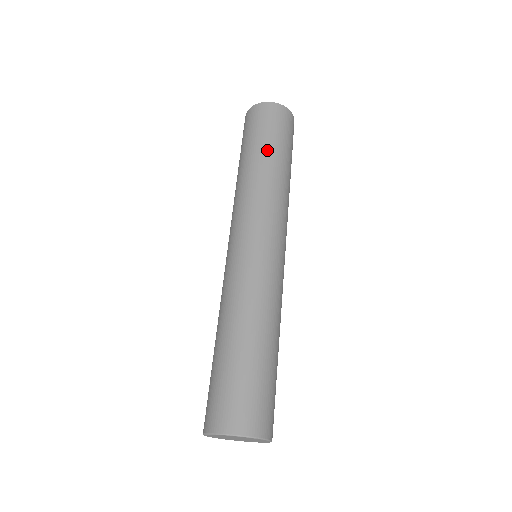
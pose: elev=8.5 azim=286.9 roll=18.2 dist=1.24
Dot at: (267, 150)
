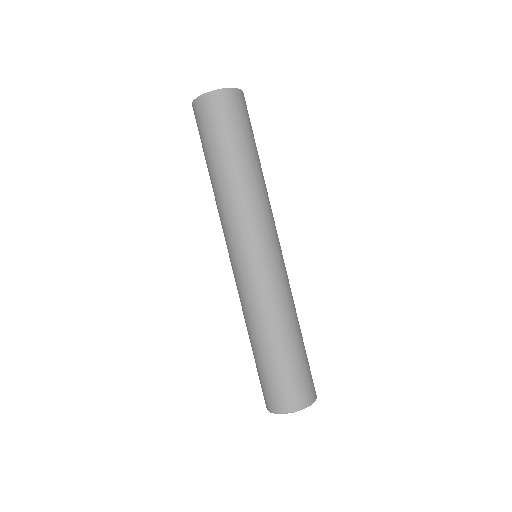
Dot at: (247, 151)
